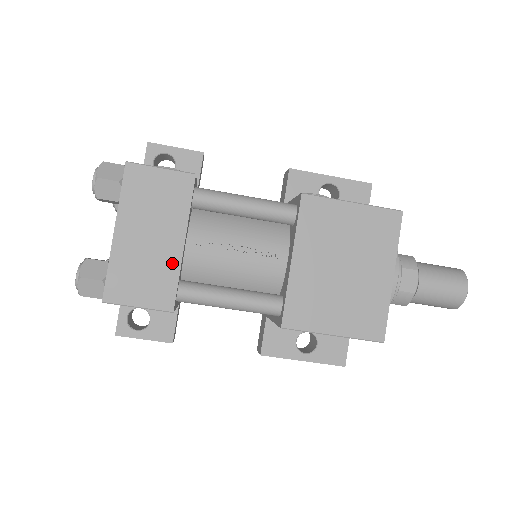
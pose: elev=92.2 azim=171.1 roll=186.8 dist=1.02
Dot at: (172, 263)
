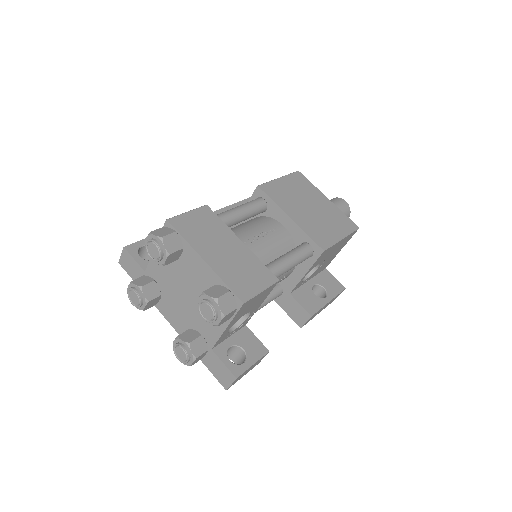
Dot at: (249, 255)
